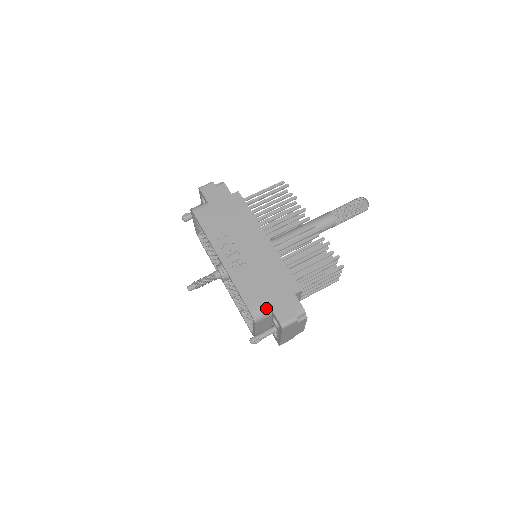
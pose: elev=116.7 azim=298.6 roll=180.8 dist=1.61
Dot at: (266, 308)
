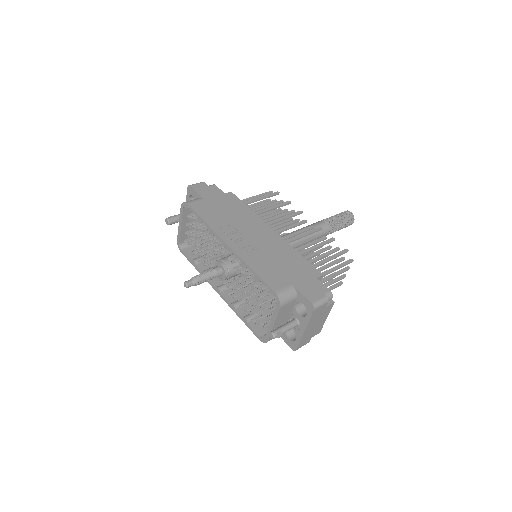
Dot at: (291, 289)
